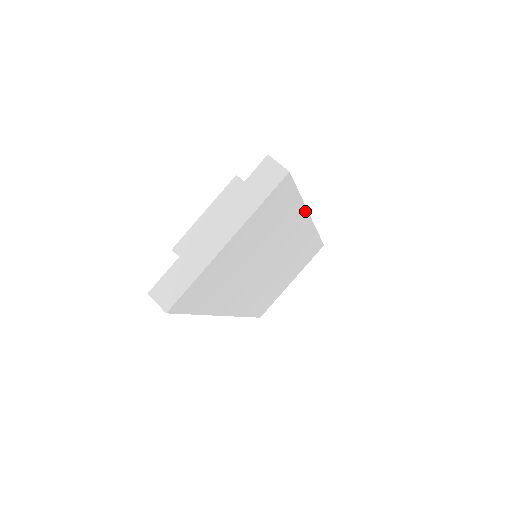
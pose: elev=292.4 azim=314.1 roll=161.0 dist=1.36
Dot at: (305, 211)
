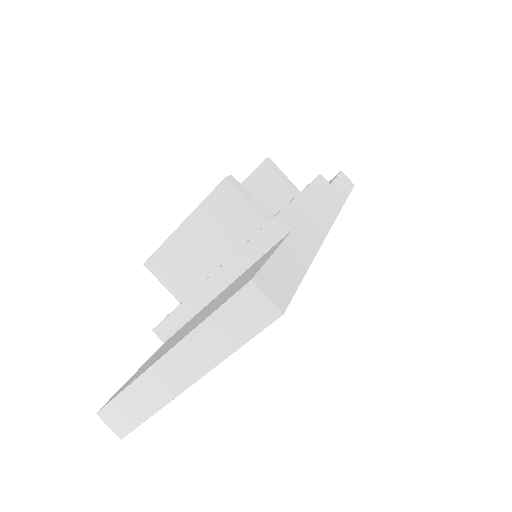
Dot at: occluded
